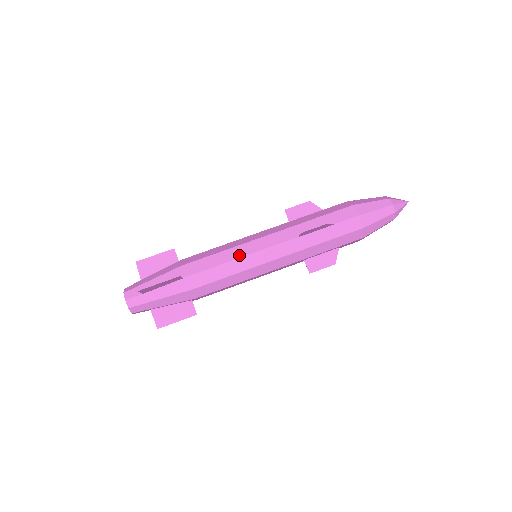
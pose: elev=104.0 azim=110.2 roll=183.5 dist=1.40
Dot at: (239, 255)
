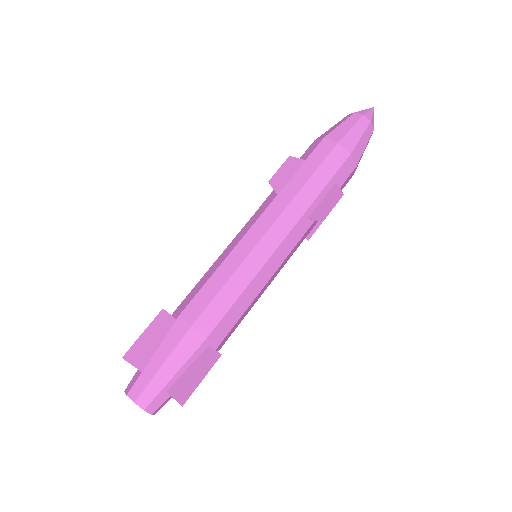
Dot at: (226, 255)
